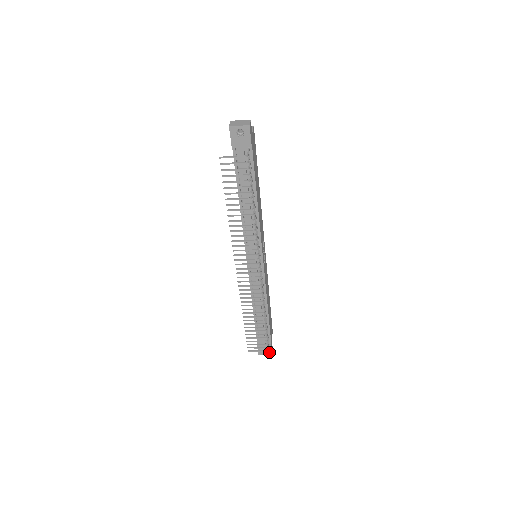
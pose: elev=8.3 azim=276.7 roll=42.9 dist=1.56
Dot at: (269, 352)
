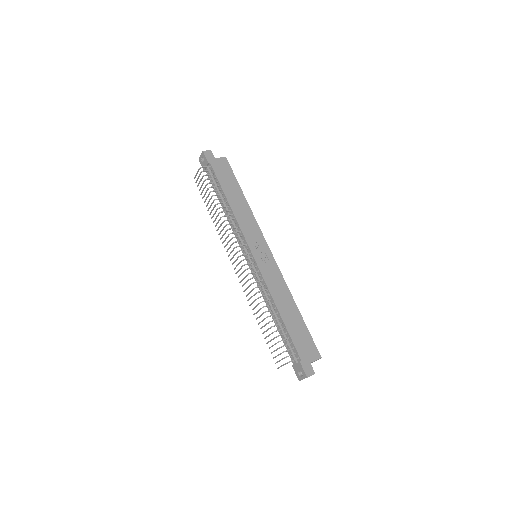
Dot at: (304, 374)
